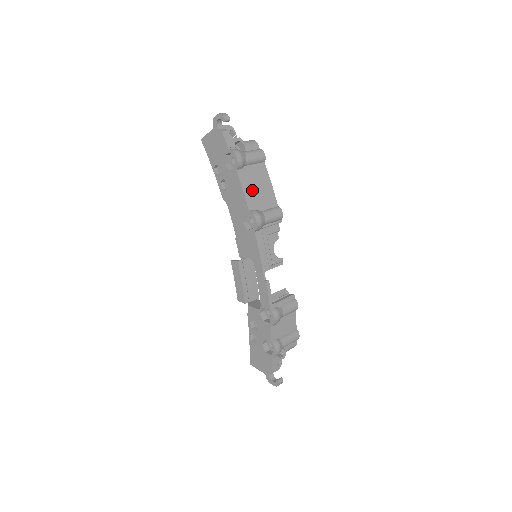
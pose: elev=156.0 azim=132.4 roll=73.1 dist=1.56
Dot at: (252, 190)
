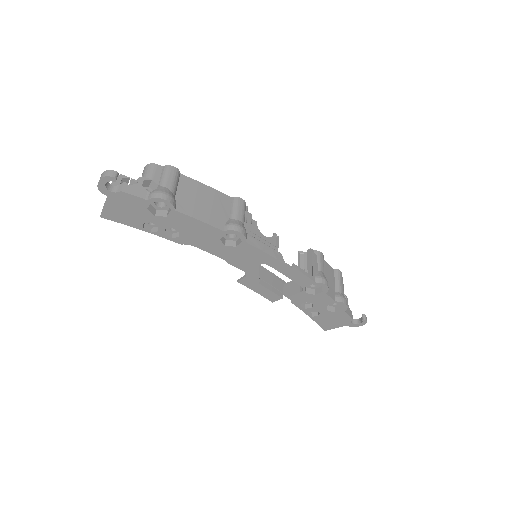
Dot at: (204, 211)
